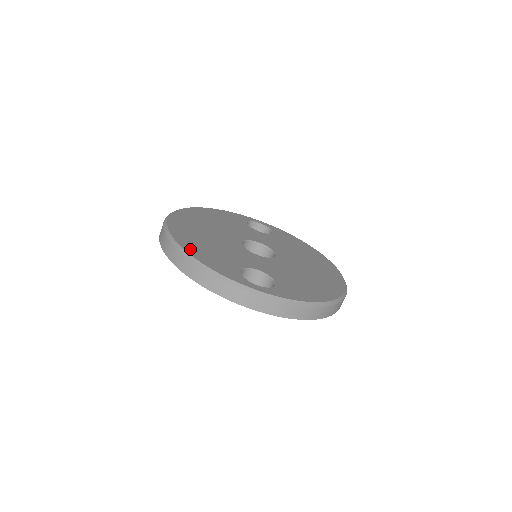
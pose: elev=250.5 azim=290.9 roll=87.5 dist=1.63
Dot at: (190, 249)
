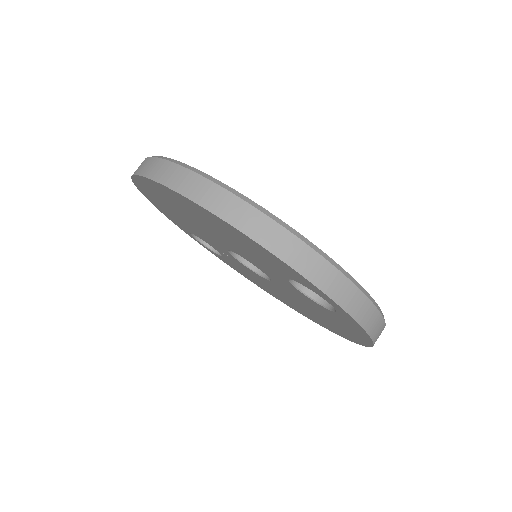
Dot at: occluded
